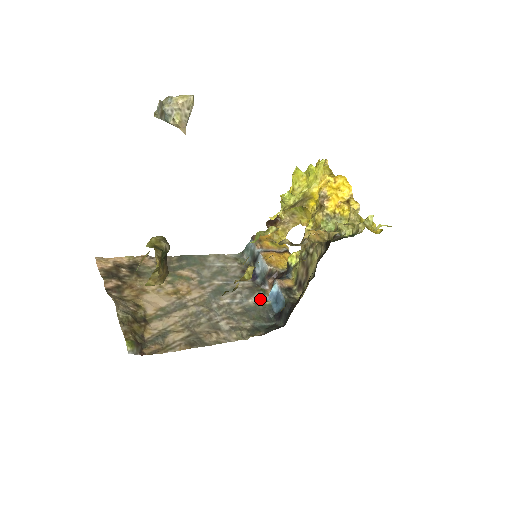
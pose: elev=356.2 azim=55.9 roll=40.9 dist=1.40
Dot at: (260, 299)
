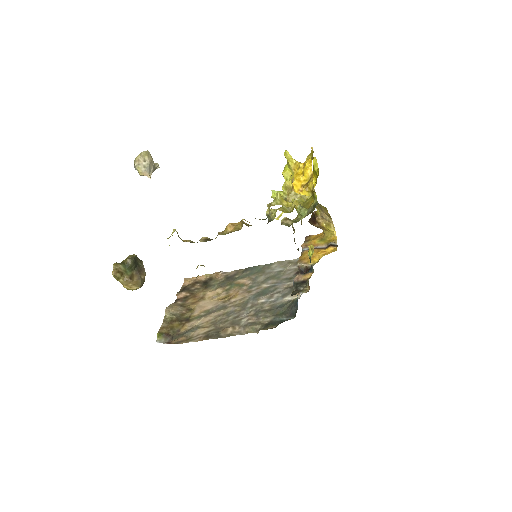
Dot at: (297, 296)
